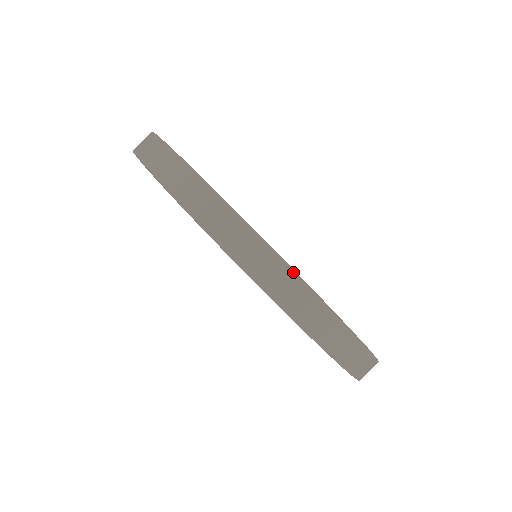
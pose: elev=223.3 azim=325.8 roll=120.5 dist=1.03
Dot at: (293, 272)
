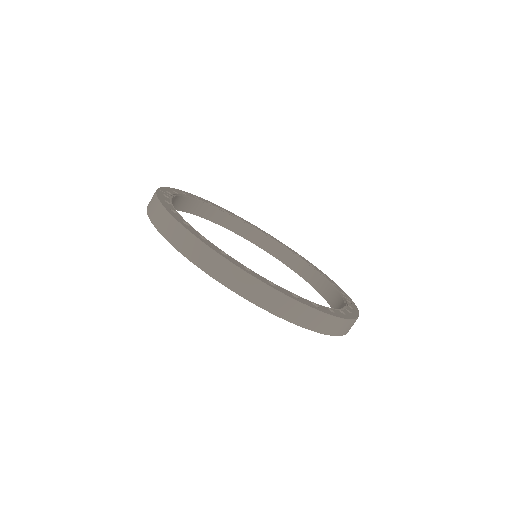
Dot at: (199, 241)
